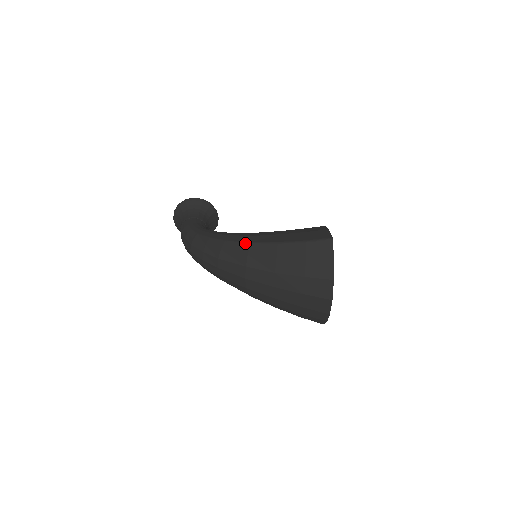
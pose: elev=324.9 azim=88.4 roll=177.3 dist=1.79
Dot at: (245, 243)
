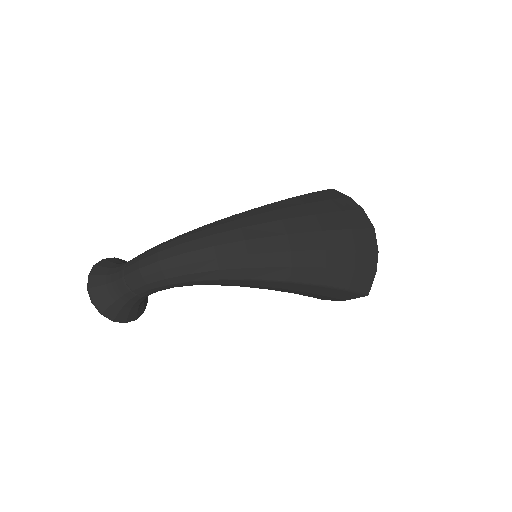
Dot at: (261, 206)
